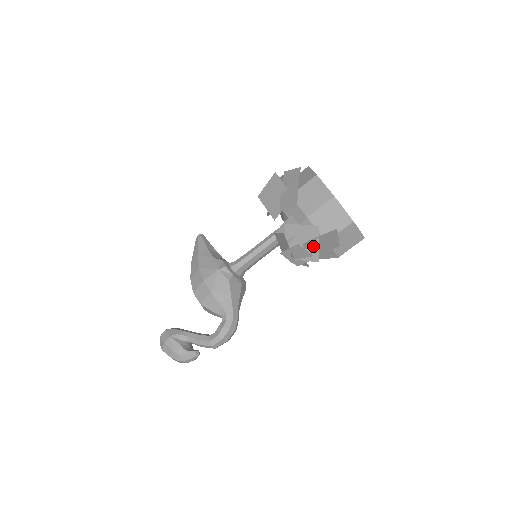
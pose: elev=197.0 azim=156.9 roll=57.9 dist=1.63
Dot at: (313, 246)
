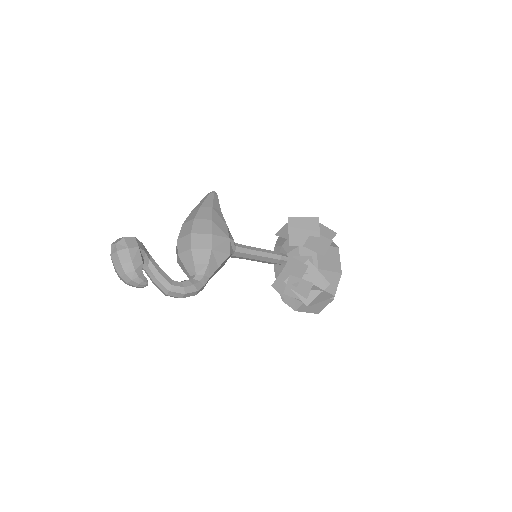
Dot at: (313, 292)
